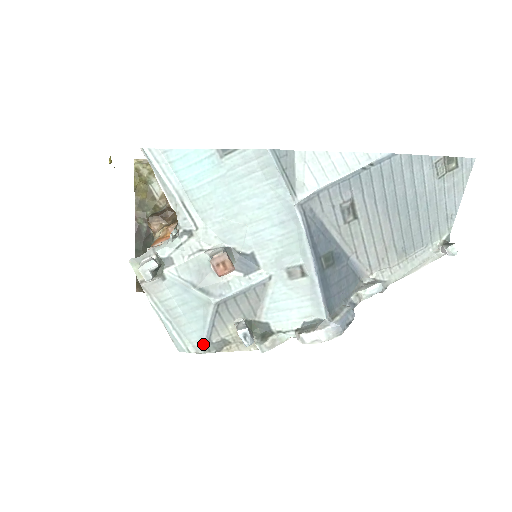
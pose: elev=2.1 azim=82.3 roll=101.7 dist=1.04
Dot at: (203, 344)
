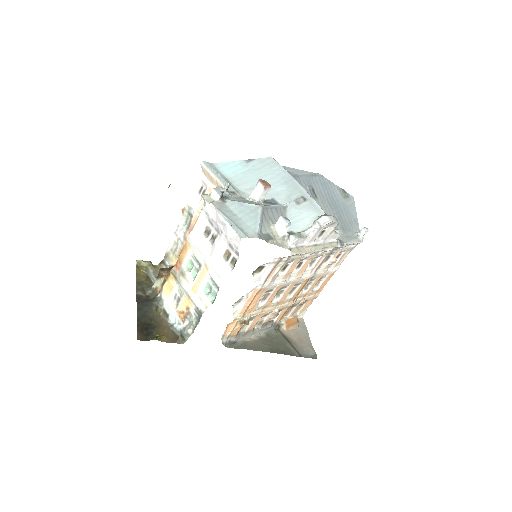
Dot at: (257, 233)
